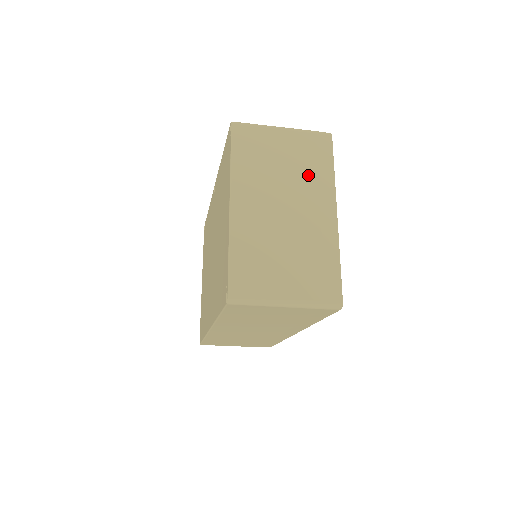
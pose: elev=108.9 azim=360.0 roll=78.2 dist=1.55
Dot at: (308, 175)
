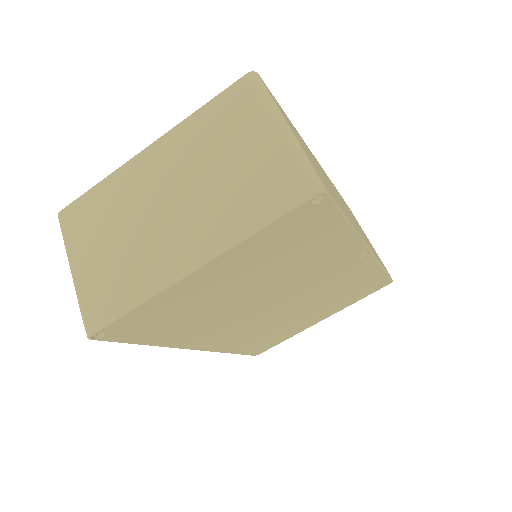
Dot at: (228, 201)
